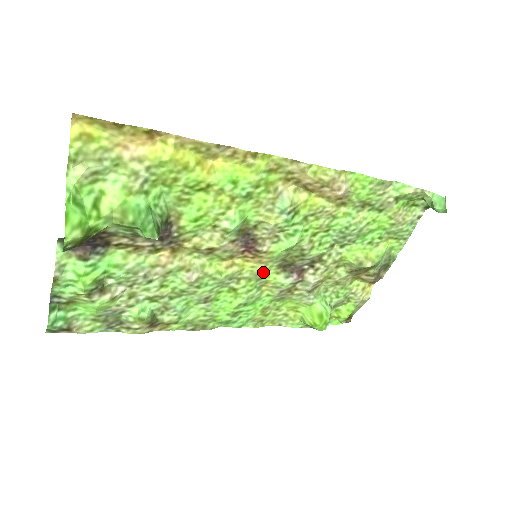
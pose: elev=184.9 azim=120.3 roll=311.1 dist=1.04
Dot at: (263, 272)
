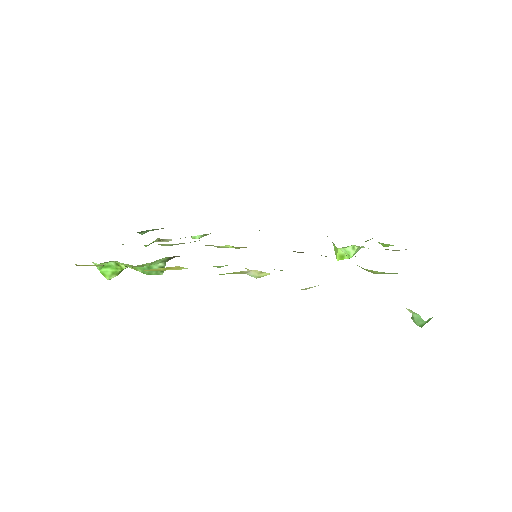
Dot at: occluded
